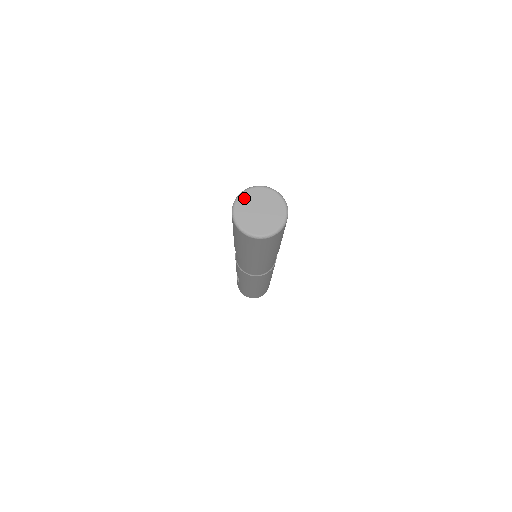
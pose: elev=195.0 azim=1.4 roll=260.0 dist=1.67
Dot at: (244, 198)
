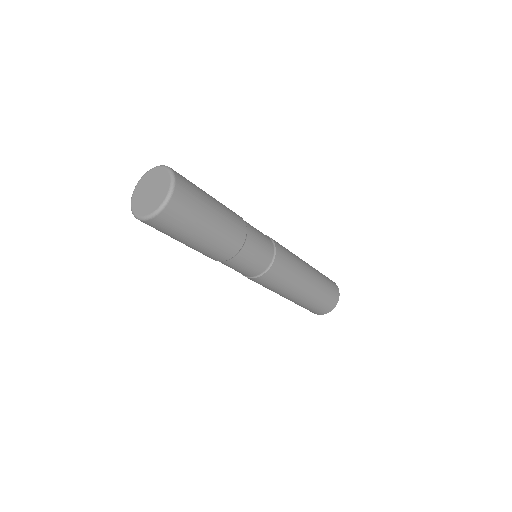
Dot at: (146, 176)
